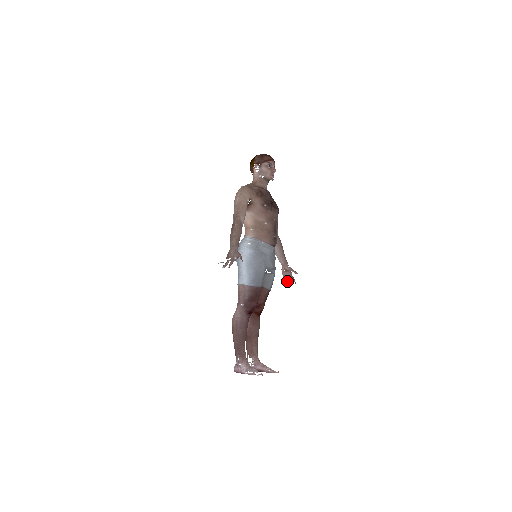
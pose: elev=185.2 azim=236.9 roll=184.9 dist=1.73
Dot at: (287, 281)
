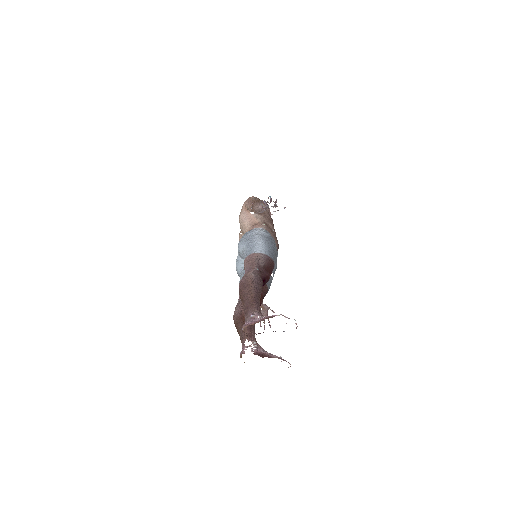
Dot at: (260, 322)
